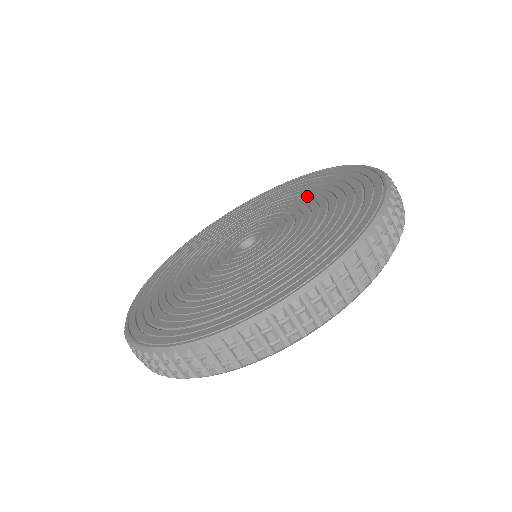
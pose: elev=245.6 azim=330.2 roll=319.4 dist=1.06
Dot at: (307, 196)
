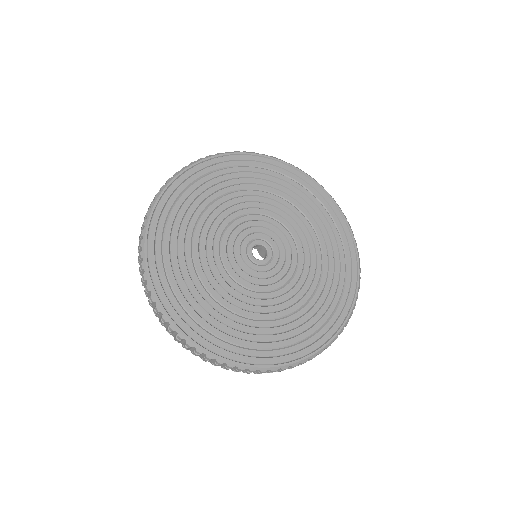
Dot at: (314, 284)
